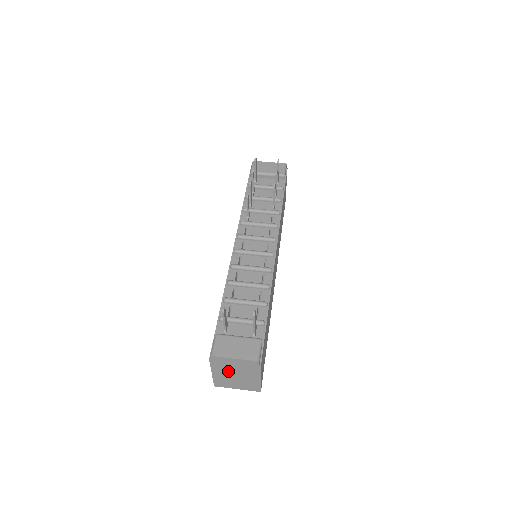
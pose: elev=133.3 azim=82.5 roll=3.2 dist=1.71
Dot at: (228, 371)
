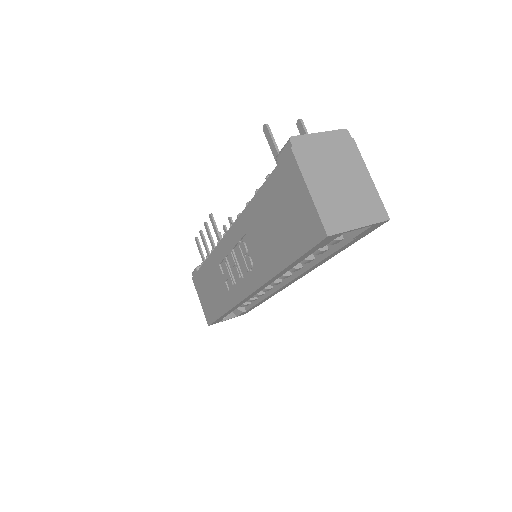
Dot at: (325, 173)
